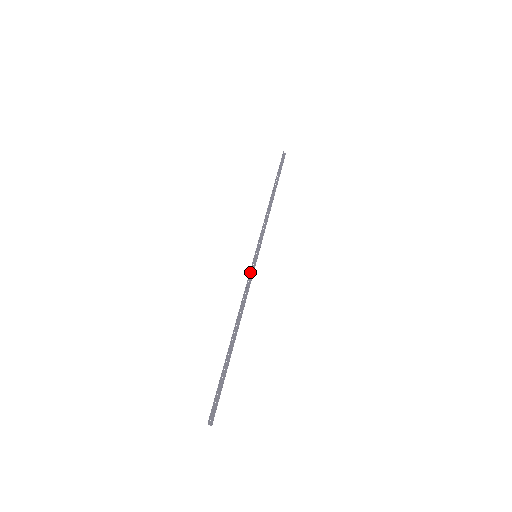
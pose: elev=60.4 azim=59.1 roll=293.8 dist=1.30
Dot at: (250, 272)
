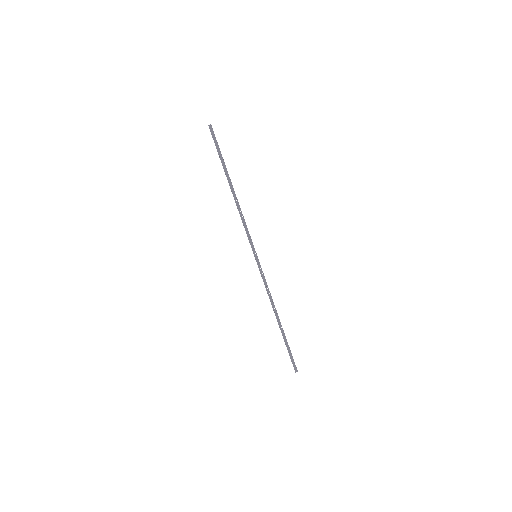
Dot at: (260, 271)
